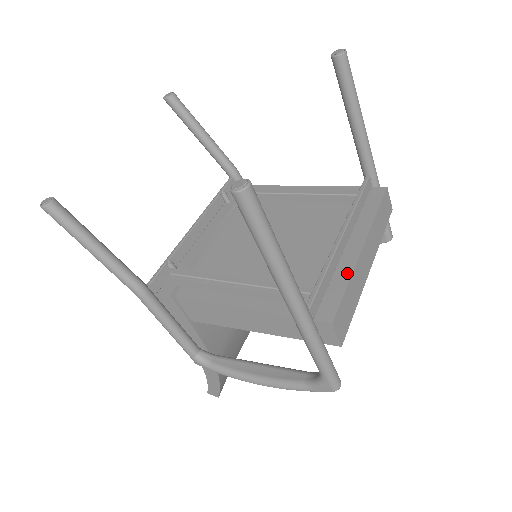
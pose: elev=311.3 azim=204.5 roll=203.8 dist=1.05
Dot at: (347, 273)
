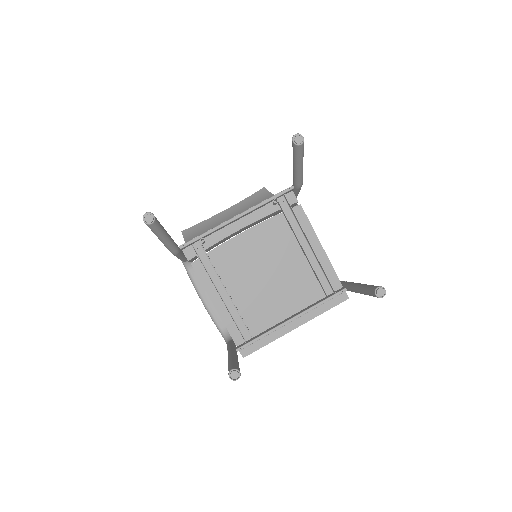
Dot at: (274, 337)
